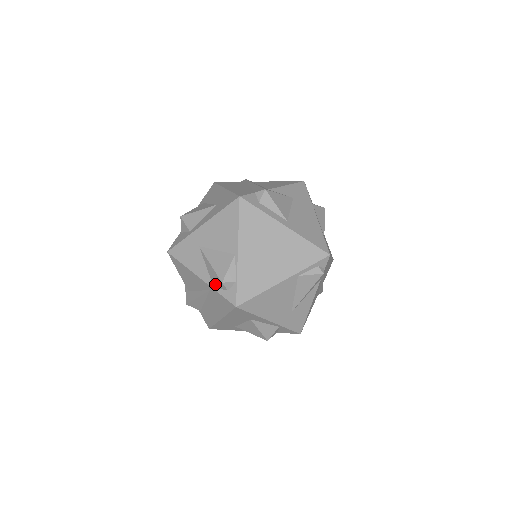
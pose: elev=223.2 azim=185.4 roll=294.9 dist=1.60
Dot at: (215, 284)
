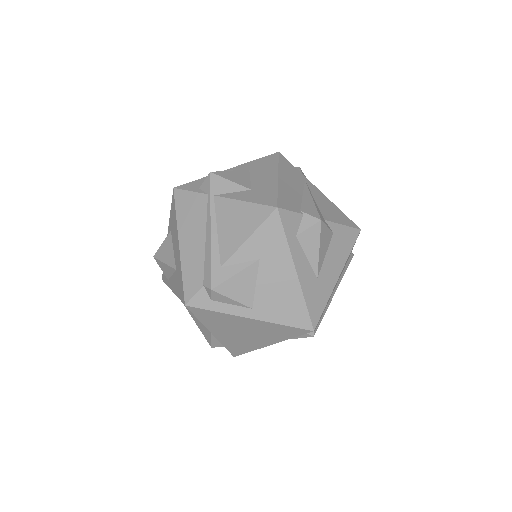
Dot at: occluded
